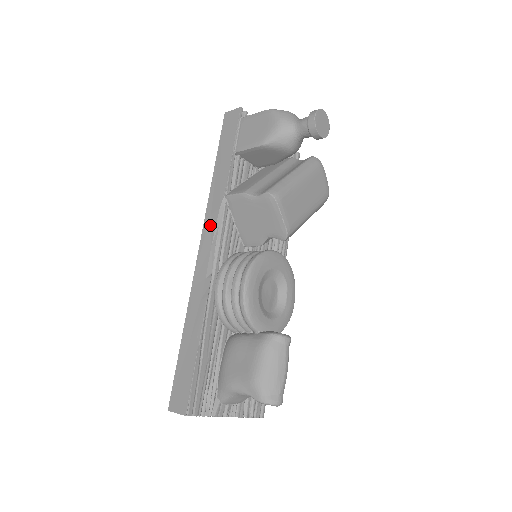
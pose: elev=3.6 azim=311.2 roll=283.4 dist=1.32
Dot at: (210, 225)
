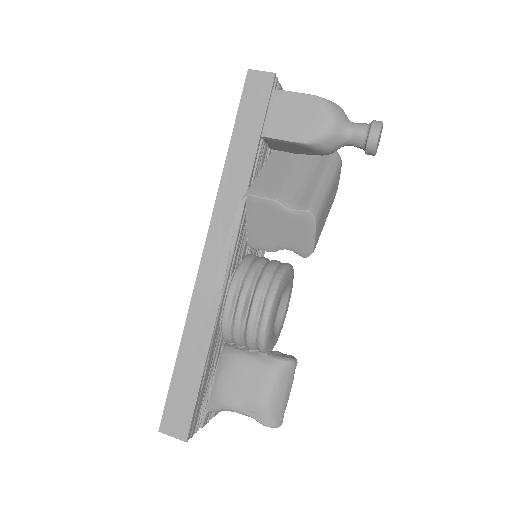
Dot at: (221, 225)
